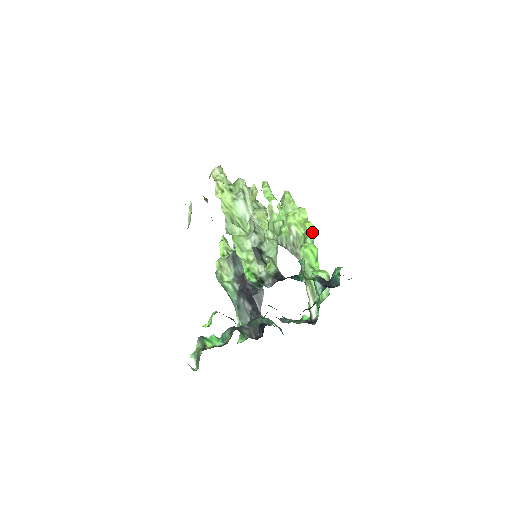
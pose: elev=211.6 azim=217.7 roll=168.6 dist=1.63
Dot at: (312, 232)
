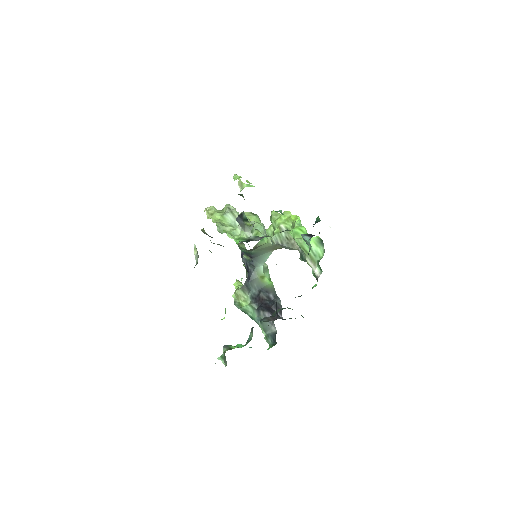
Dot at: (297, 219)
